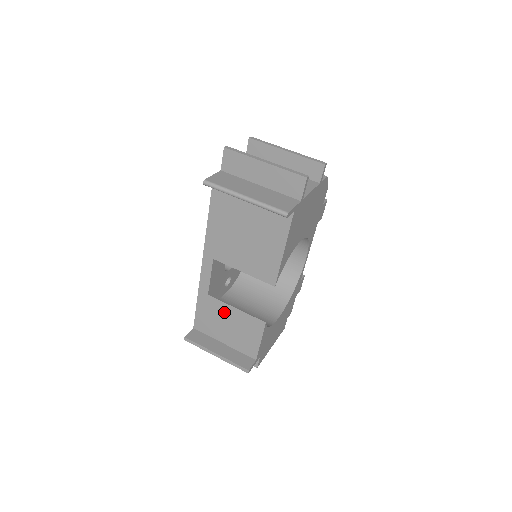
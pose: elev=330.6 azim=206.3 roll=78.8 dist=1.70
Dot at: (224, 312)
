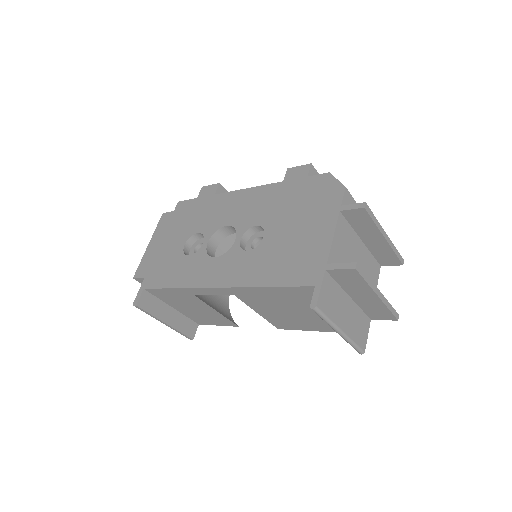
Dot at: (199, 305)
